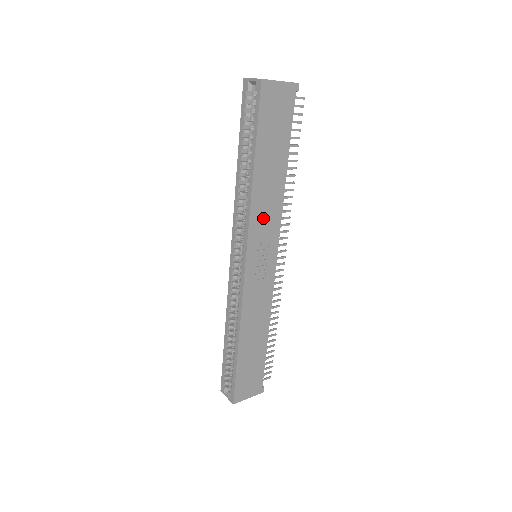
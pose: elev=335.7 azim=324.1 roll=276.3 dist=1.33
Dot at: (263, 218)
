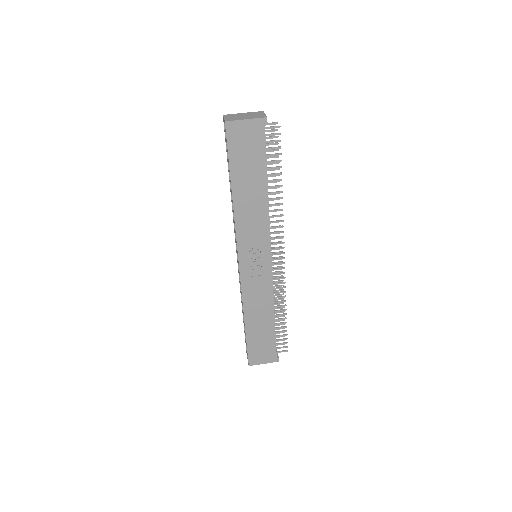
Dot at: (250, 229)
